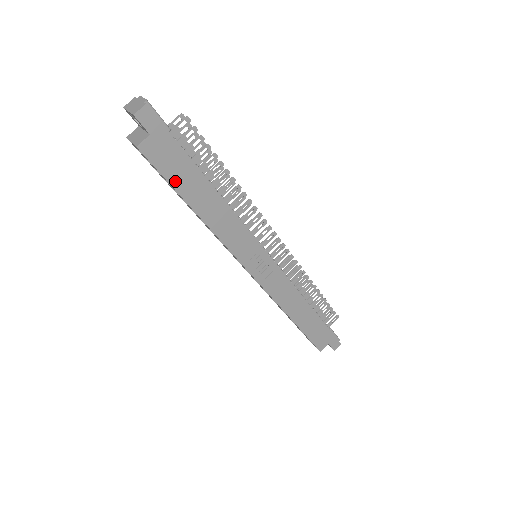
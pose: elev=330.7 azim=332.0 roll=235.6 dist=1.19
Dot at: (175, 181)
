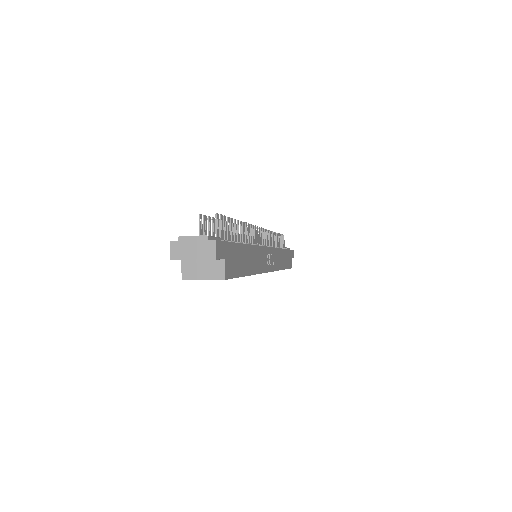
Dot at: (240, 271)
